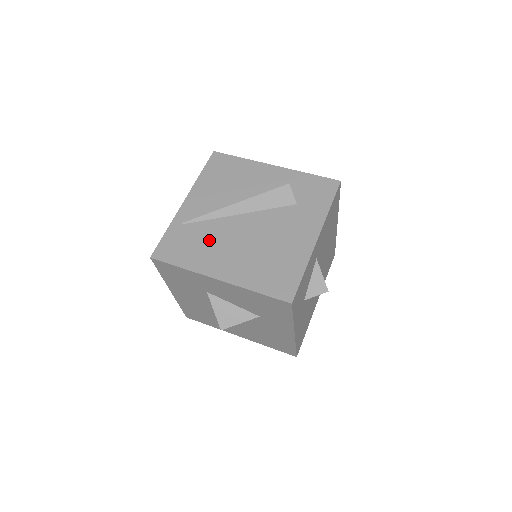
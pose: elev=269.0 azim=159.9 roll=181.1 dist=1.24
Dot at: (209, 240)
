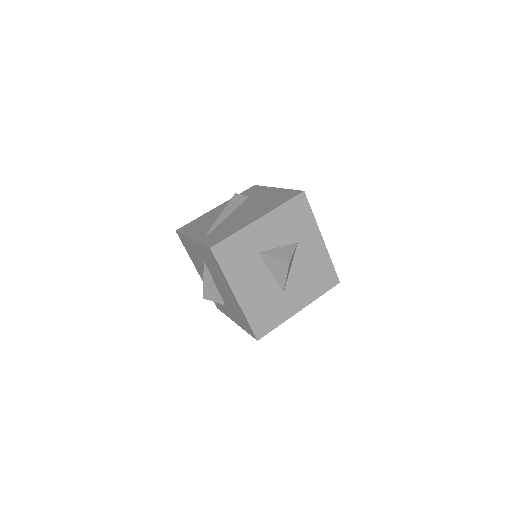
Dot at: (230, 225)
